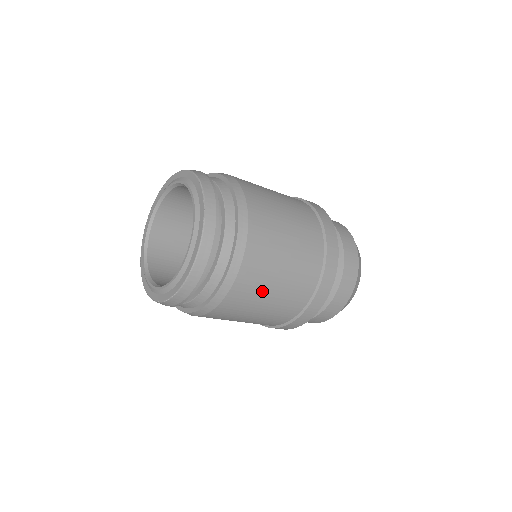
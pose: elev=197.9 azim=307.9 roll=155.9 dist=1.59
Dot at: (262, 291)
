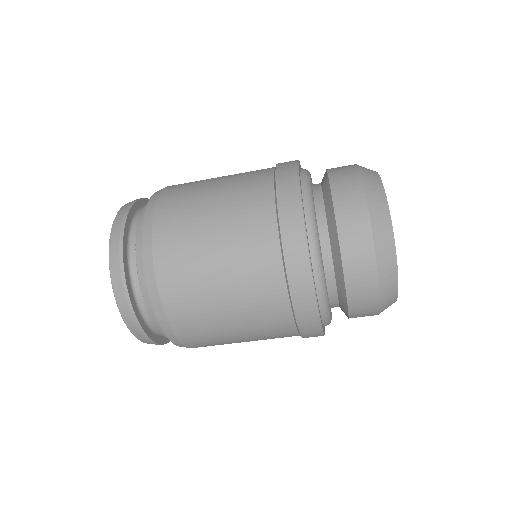
Dot at: (212, 320)
